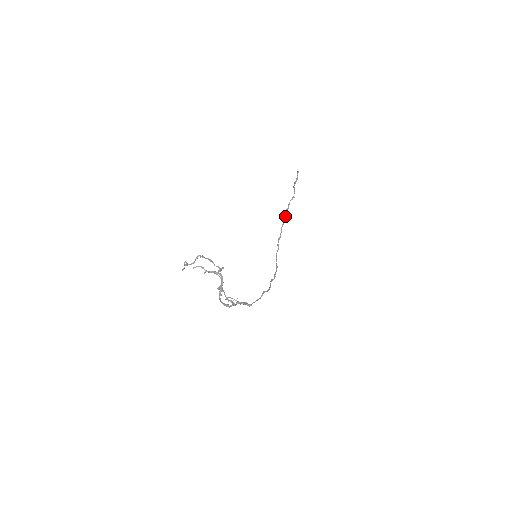
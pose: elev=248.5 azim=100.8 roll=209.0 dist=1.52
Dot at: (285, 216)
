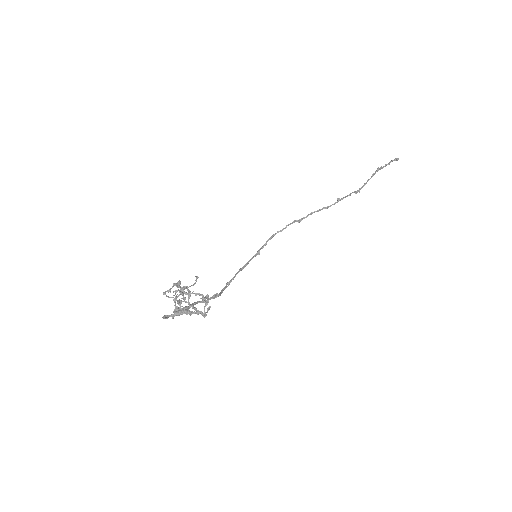
Dot at: occluded
